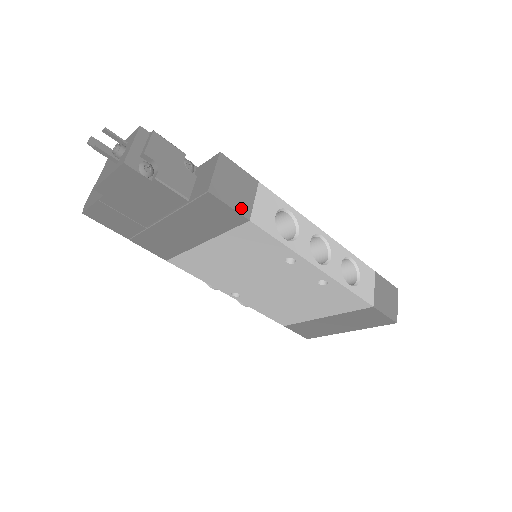
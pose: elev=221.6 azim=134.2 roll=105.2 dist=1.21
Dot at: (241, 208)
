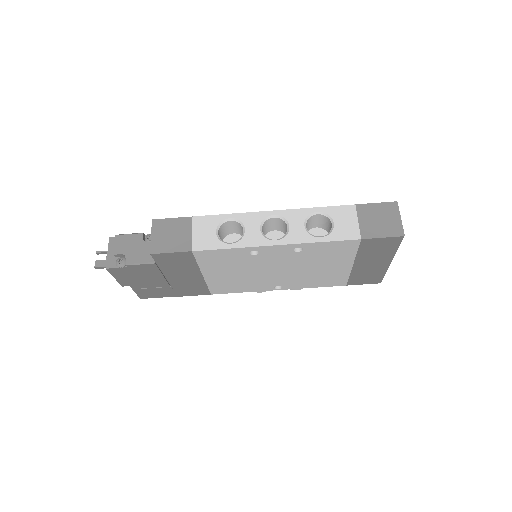
Dot at: (181, 247)
